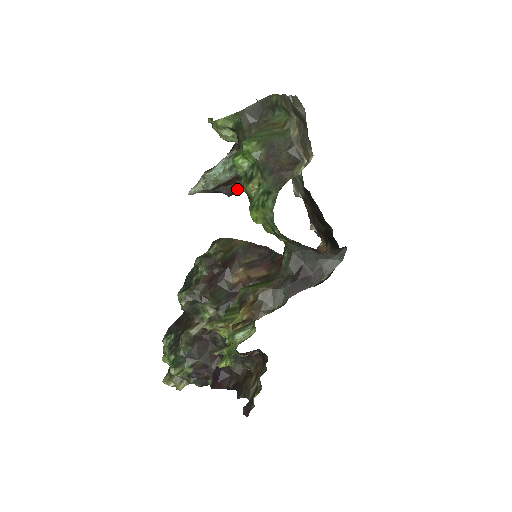
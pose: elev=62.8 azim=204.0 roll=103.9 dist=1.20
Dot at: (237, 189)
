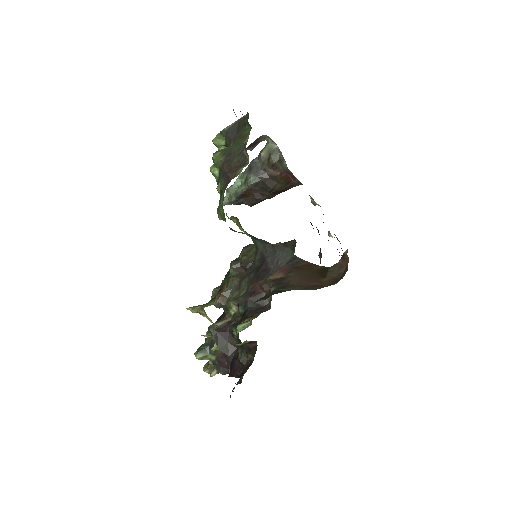
Dot at: (255, 200)
